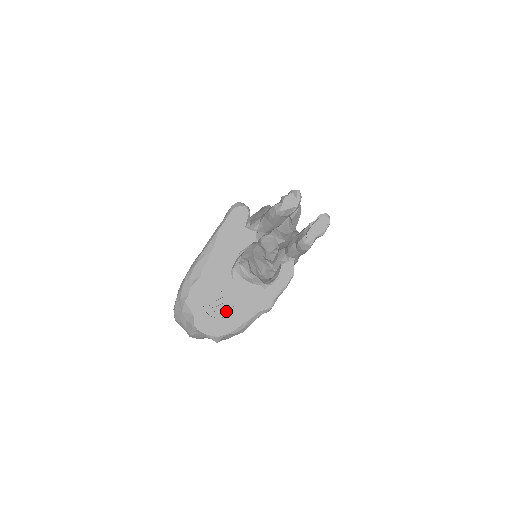
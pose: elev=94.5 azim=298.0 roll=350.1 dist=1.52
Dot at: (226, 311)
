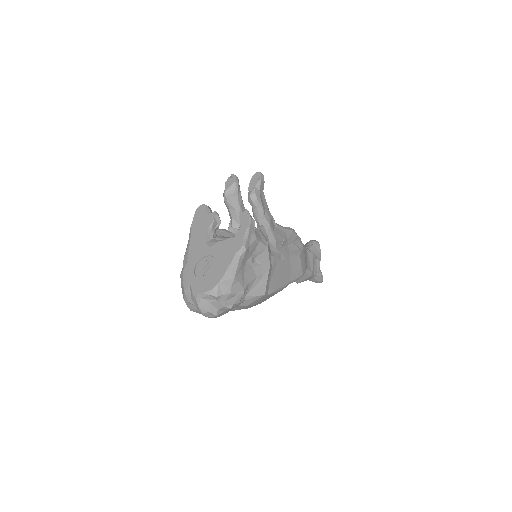
Dot at: (213, 270)
